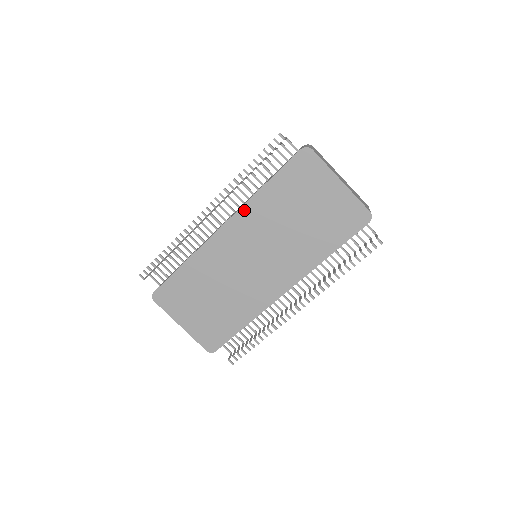
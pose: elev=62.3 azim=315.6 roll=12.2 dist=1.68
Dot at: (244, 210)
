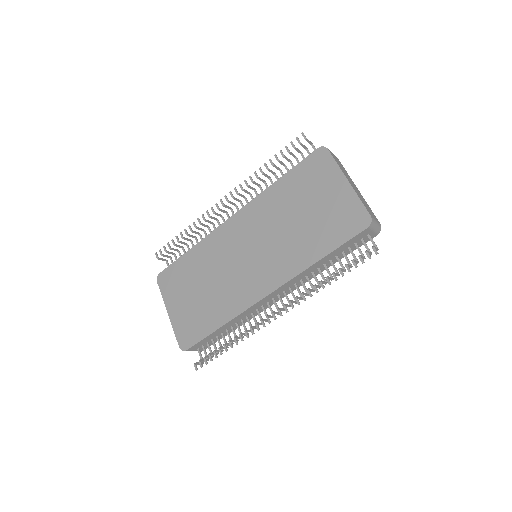
Dot at: (255, 202)
